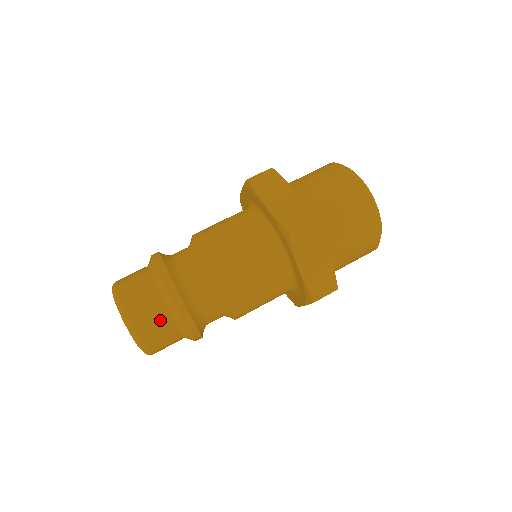
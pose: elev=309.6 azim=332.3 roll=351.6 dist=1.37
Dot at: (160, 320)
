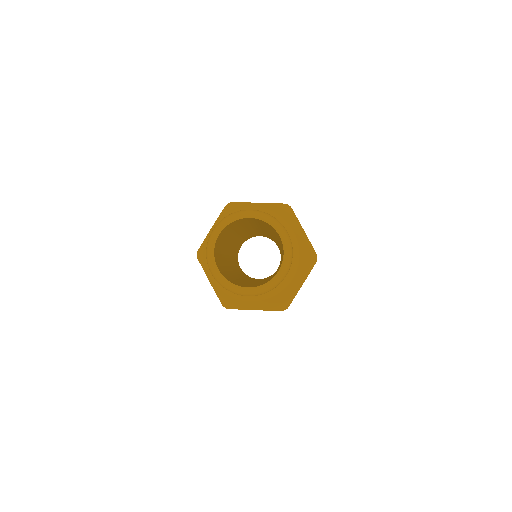
Dot at: occluded
